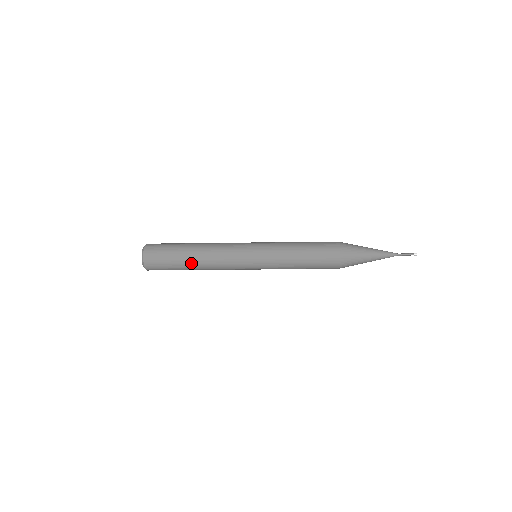
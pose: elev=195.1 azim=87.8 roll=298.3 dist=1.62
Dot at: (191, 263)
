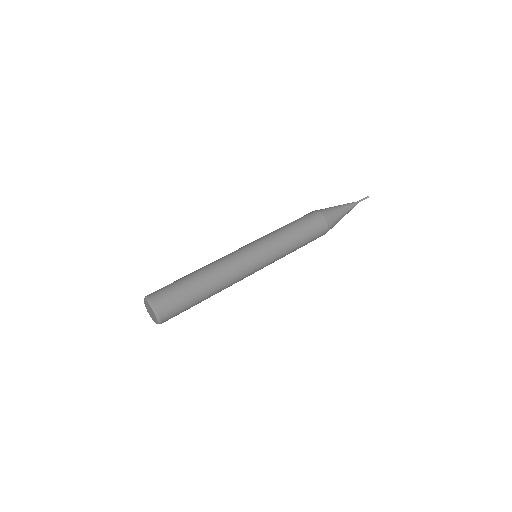
Dot at: occluded
